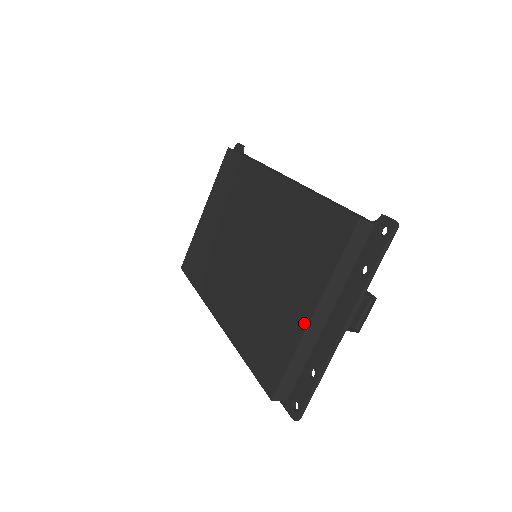
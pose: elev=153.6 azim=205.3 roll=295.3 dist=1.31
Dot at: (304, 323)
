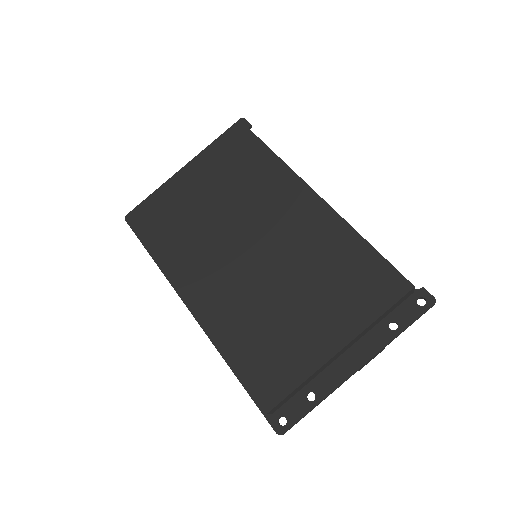
Dot at: (328, 354)
